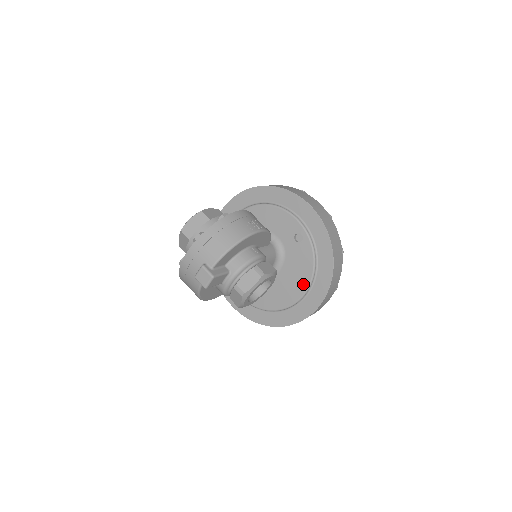
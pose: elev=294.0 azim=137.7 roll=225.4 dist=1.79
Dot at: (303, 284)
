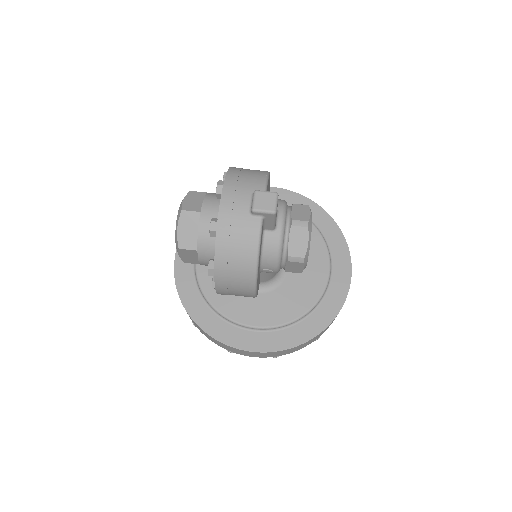
Dot at: (322, 256)
